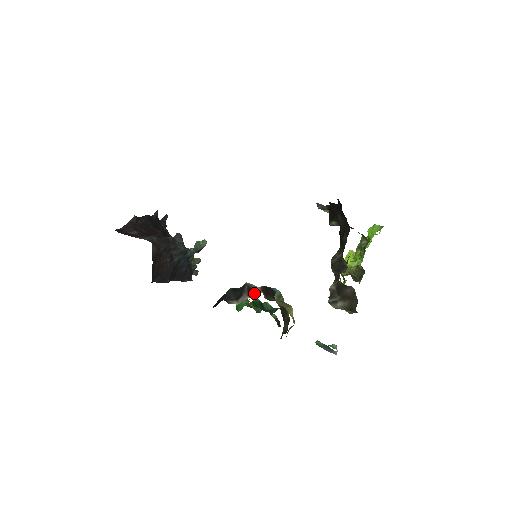
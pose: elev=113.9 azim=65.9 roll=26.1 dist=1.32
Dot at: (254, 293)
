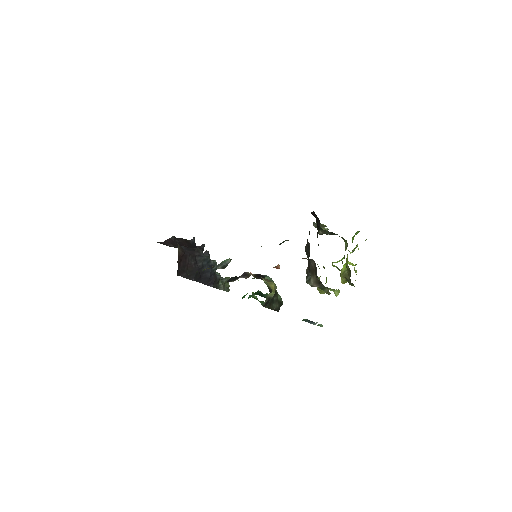
Dot at: (248, 276)
